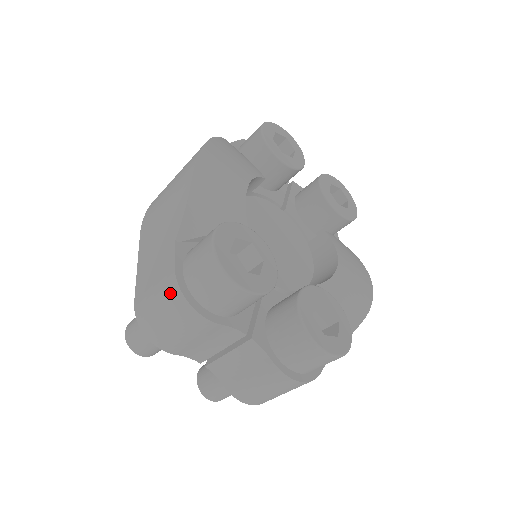
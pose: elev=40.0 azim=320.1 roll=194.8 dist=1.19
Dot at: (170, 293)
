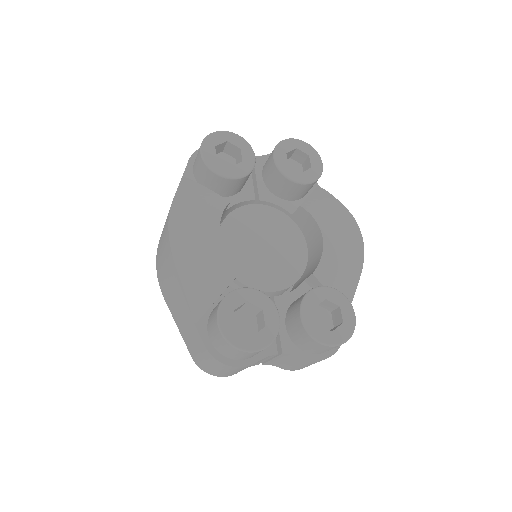
Dot at: (212, 361)
